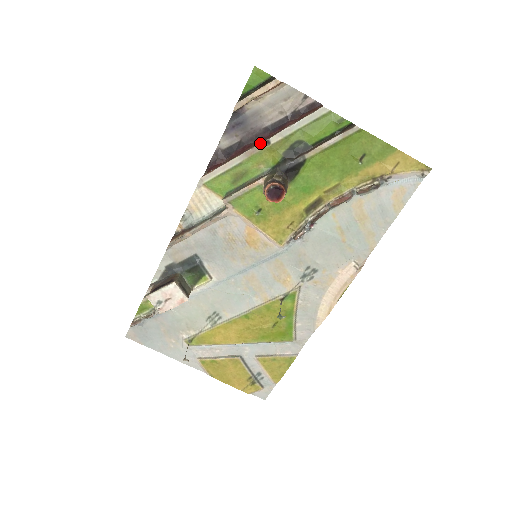
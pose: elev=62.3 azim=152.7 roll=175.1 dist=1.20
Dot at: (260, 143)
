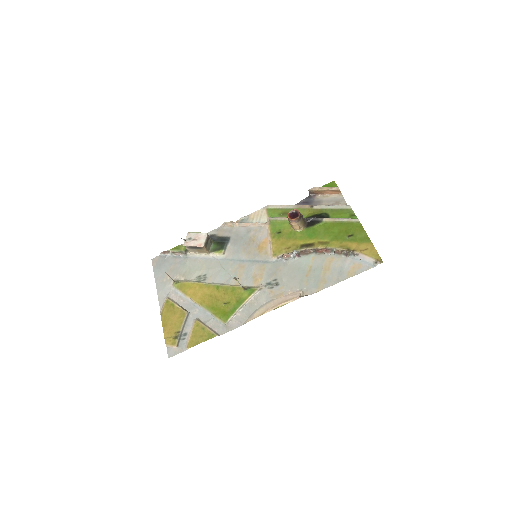
Dot at: (308, 205)
